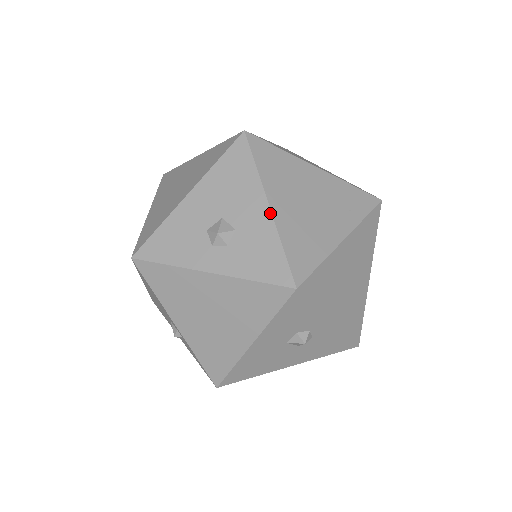
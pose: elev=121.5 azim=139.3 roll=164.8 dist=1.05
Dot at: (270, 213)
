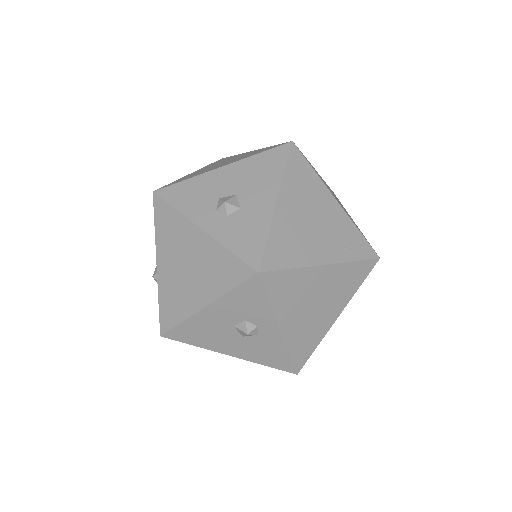
Dot at: (274, 208)
